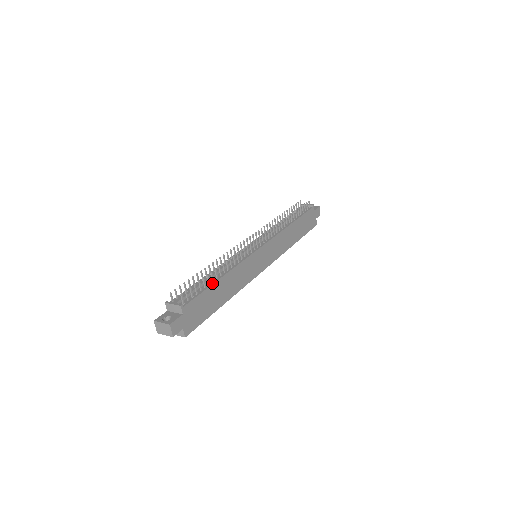
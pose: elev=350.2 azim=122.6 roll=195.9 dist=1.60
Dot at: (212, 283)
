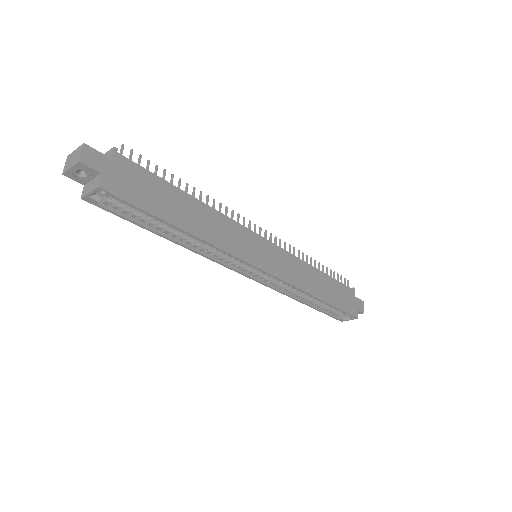
Dot at: (175, 187)
